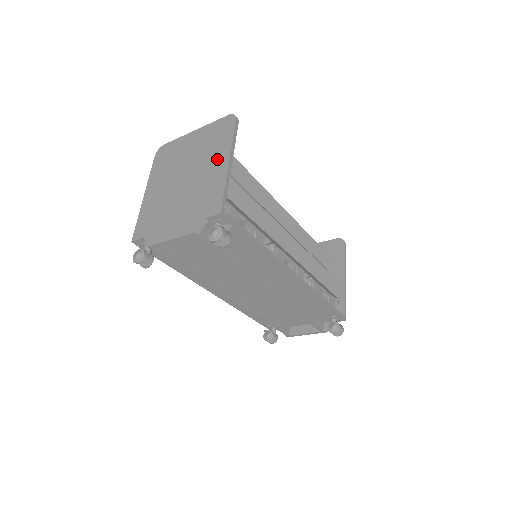
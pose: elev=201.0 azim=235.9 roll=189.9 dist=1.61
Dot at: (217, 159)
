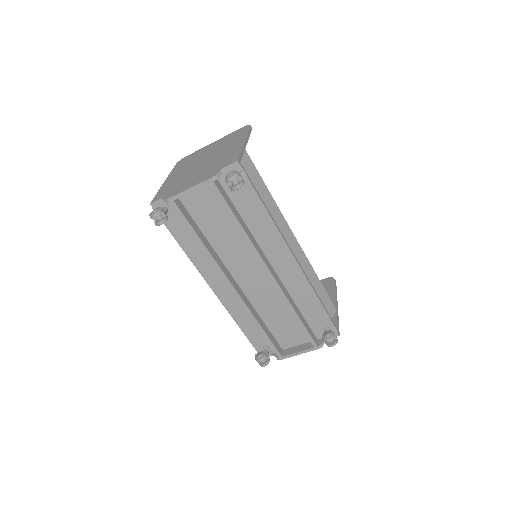
Dot at: (234, 144)
